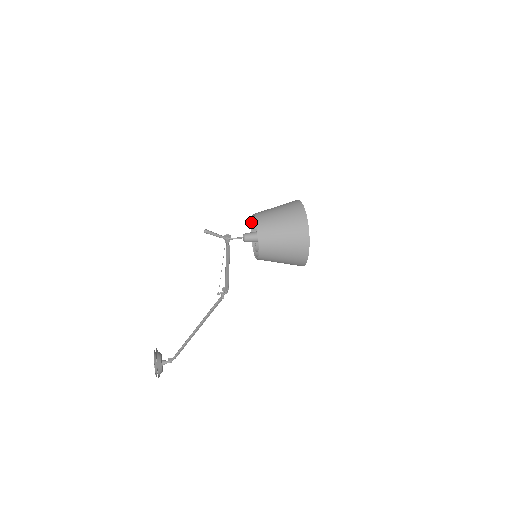
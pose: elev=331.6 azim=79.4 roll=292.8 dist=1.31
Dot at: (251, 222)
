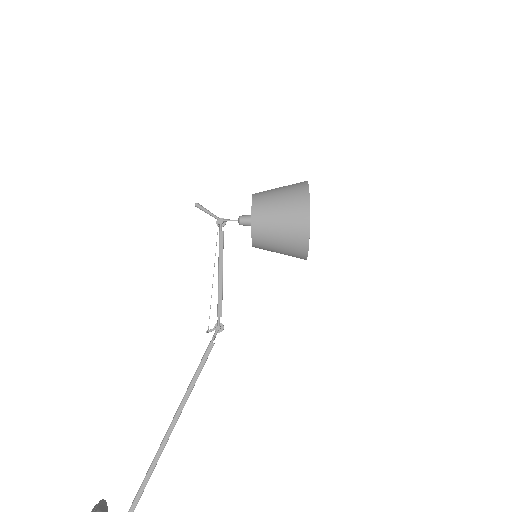
Dot at: occluded
